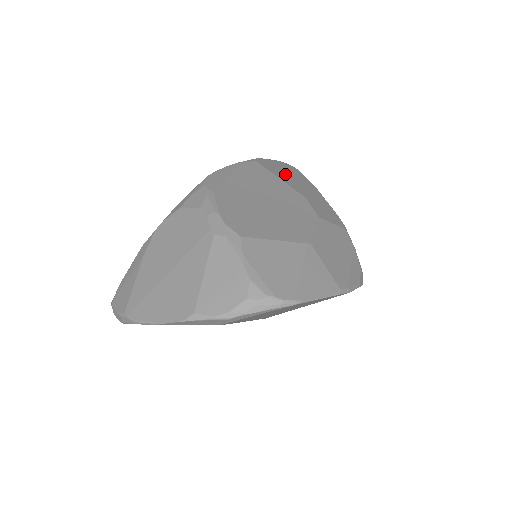
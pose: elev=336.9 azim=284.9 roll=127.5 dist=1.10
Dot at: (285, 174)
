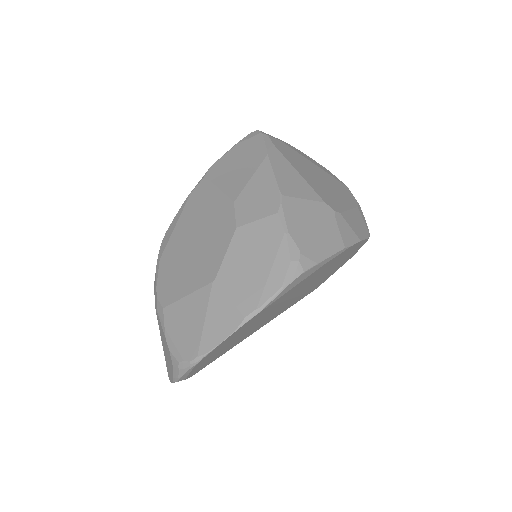
Dot at: (232, 169)
